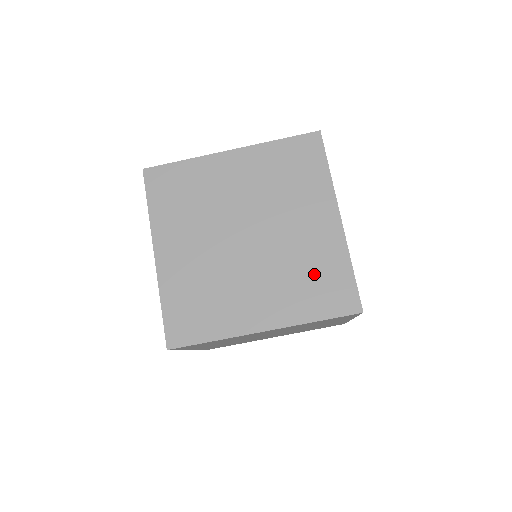
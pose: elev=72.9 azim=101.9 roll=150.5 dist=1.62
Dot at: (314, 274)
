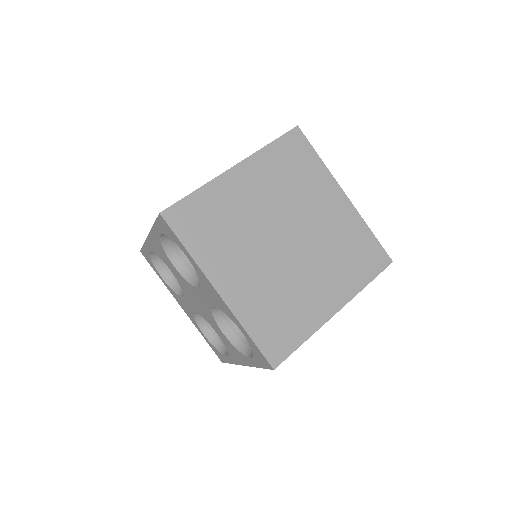
Dot at: (350, 248)
